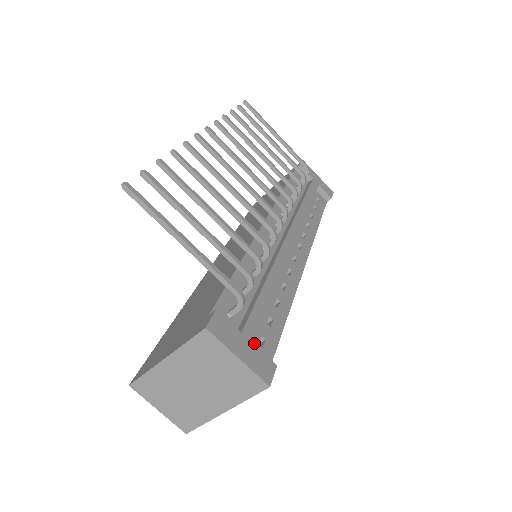
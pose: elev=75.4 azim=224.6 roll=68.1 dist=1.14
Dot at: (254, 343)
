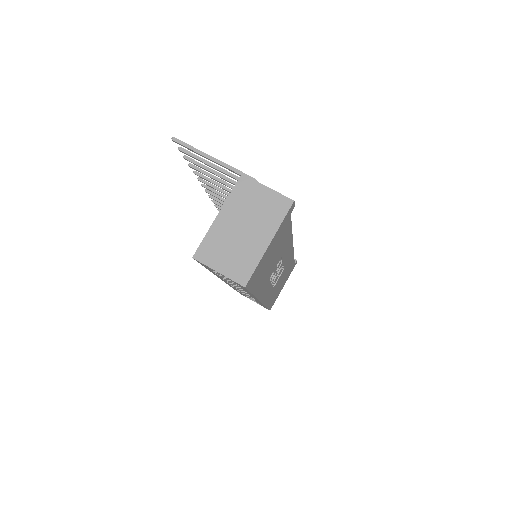
Dot at: occluded
